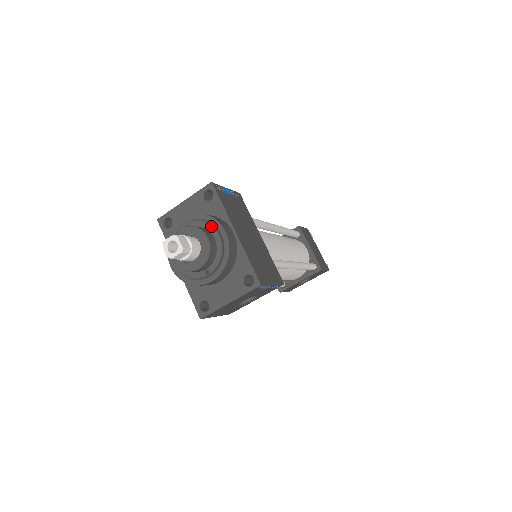
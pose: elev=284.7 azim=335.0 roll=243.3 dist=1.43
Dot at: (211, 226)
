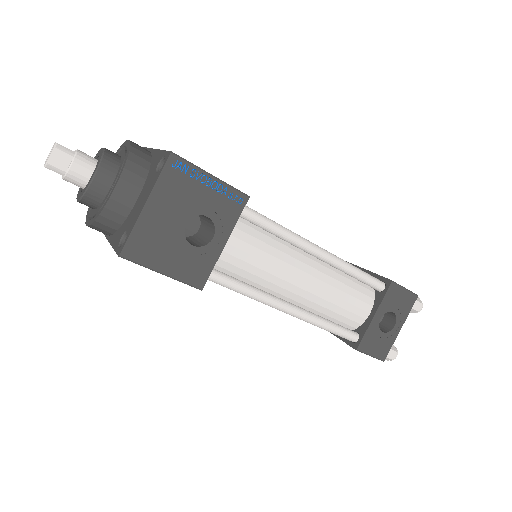
Dot at: (119, 153)
